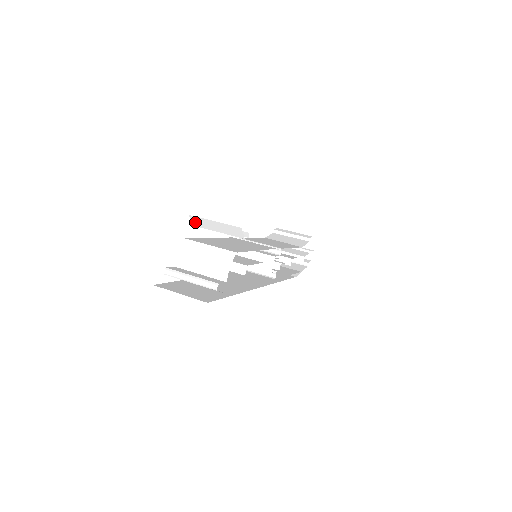
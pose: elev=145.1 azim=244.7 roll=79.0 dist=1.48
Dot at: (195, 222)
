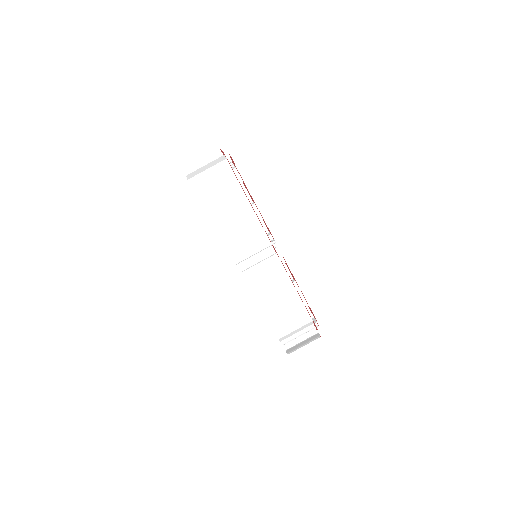
Dot at: occluded
